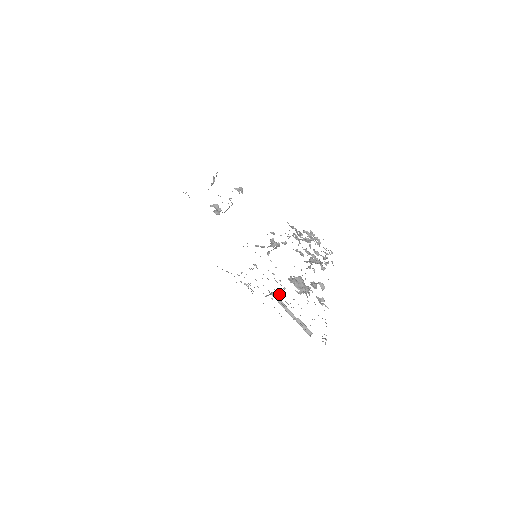
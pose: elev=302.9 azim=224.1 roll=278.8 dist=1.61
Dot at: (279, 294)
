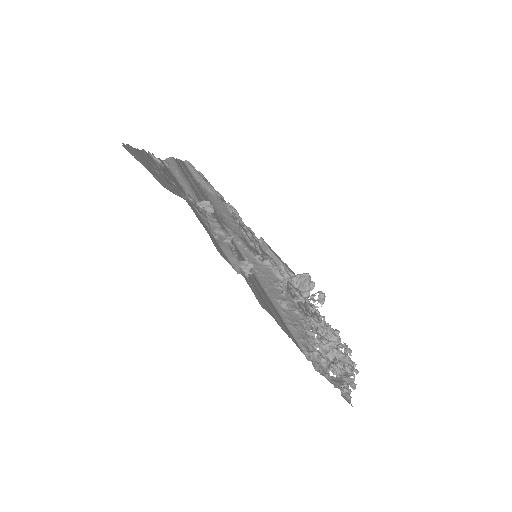
Dot at: occluded
